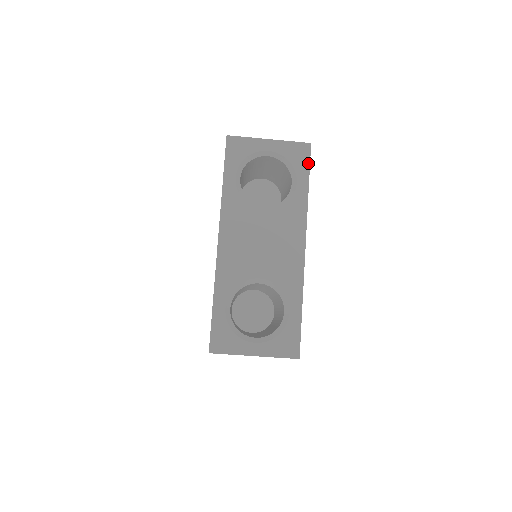
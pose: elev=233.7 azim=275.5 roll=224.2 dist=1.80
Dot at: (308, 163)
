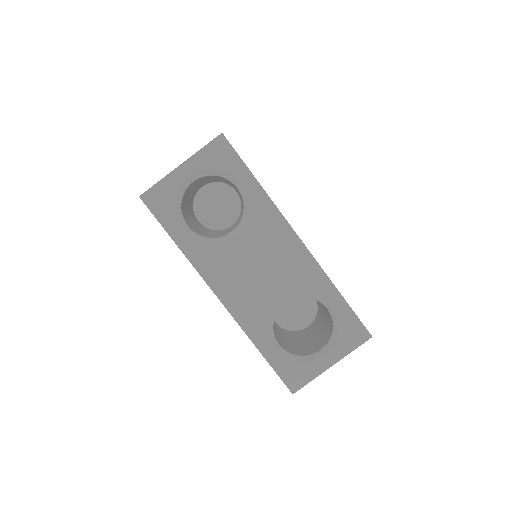
Dot at: (236, 156)
